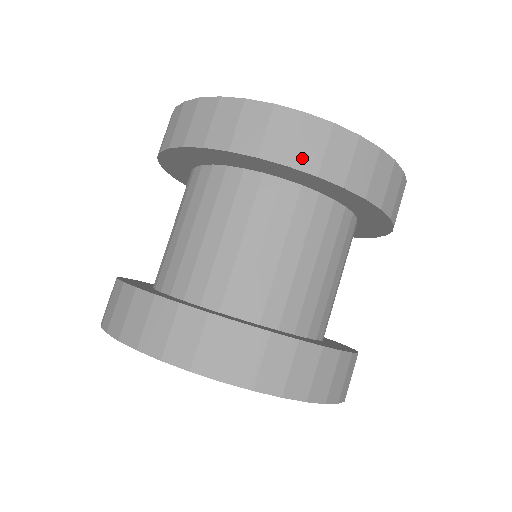
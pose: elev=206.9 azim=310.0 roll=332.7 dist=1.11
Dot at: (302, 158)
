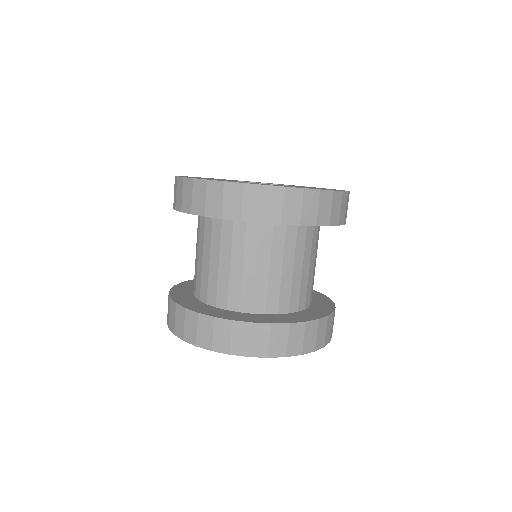
Dot at: (229, 211)
